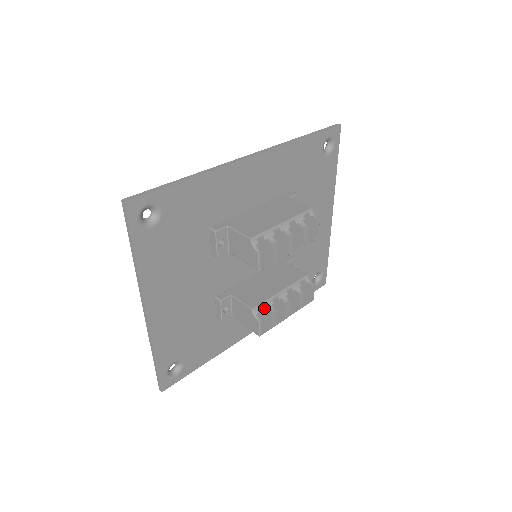
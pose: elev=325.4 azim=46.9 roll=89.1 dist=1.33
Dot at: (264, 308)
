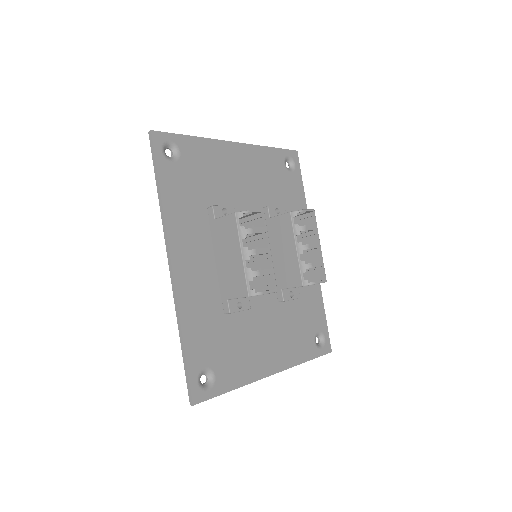
Dot at: occluded
